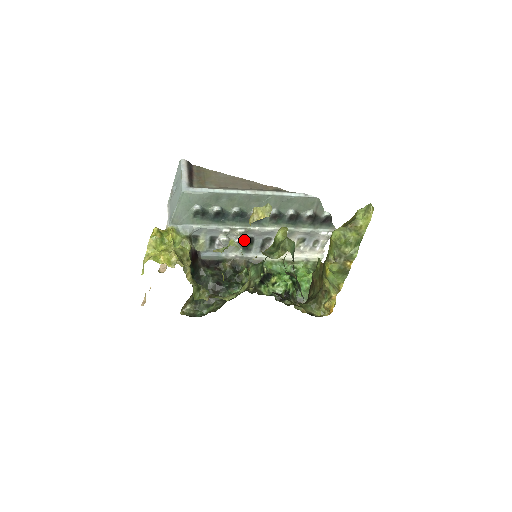
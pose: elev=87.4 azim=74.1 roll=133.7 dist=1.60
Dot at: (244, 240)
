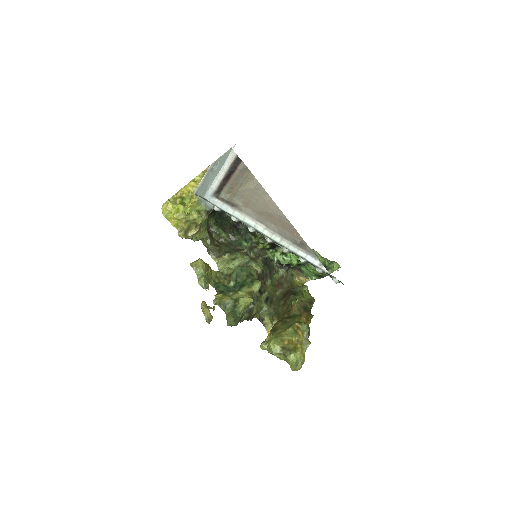
Dot at: occluded
